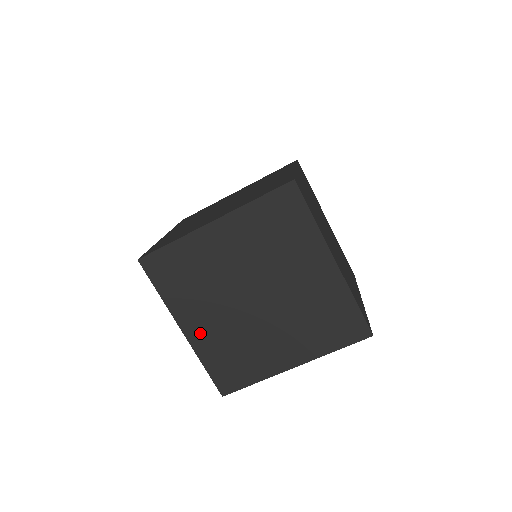
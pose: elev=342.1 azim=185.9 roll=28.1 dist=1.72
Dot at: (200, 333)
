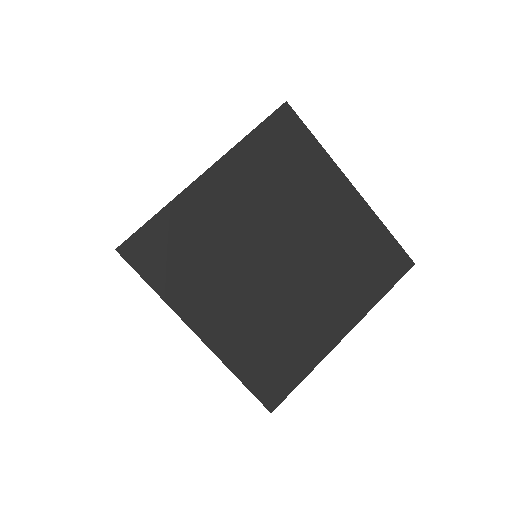
Dot at: occluded
